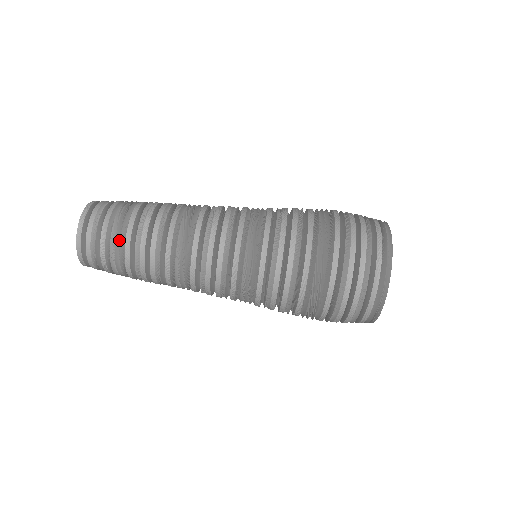
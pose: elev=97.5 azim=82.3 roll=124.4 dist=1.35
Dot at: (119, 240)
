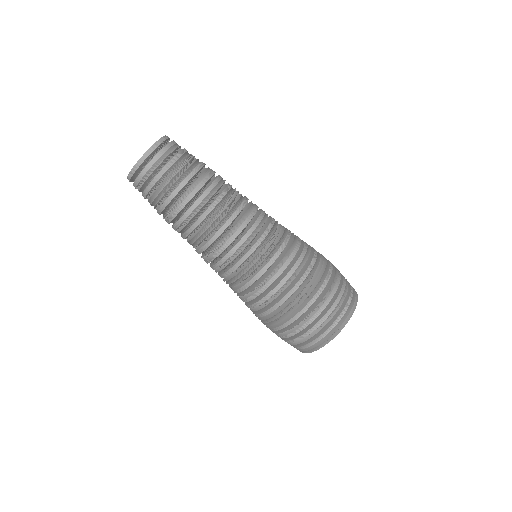
Dot at: (186, 168)
